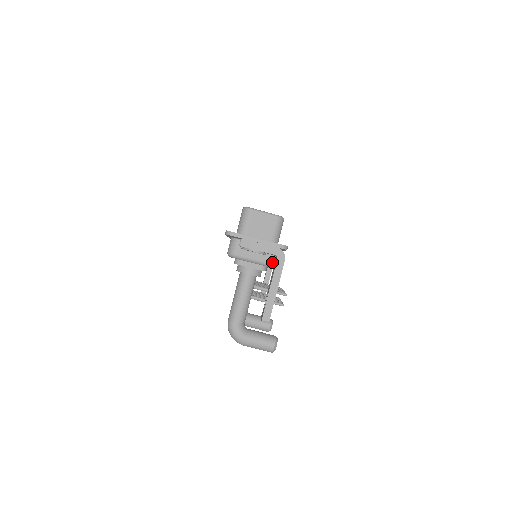
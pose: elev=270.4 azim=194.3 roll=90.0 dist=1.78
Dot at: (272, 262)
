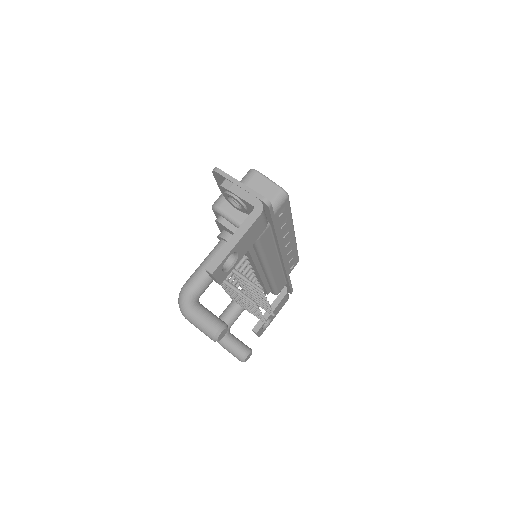
Dot at: occluded
